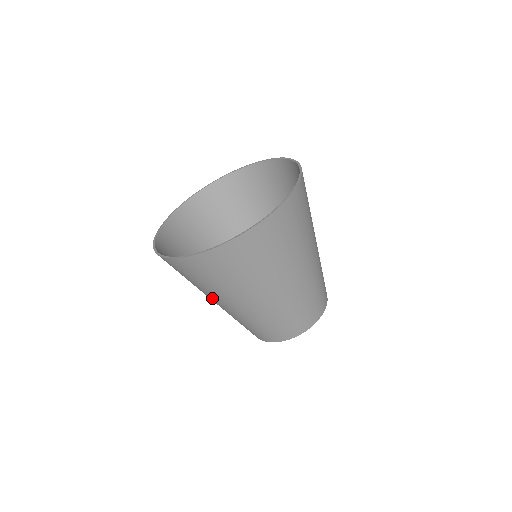
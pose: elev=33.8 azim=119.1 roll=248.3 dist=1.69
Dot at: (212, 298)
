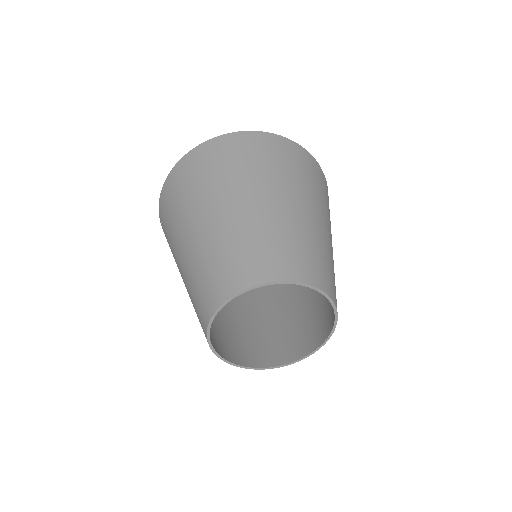
Dot at: (194, 216)
